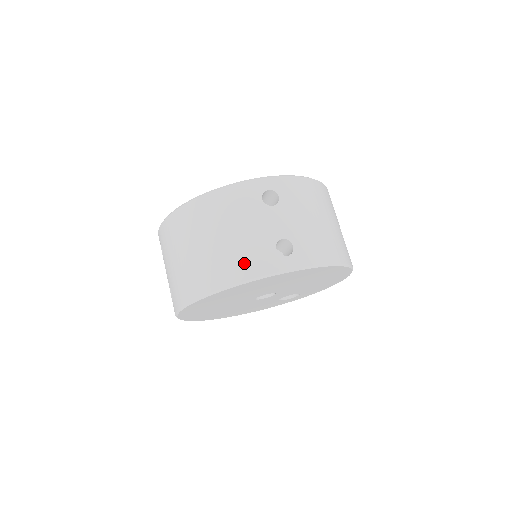
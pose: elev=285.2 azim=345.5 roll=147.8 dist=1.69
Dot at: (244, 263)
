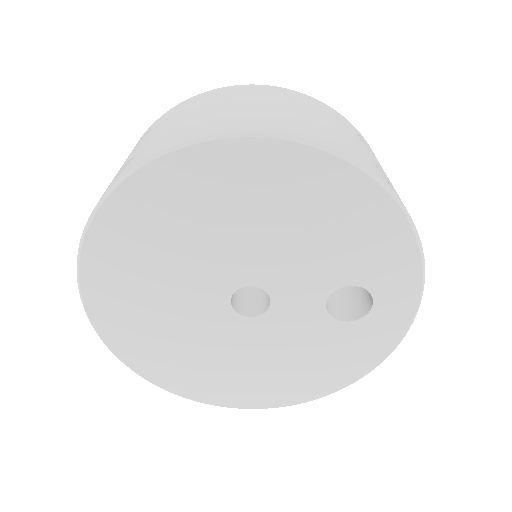
Dot at: occluded
